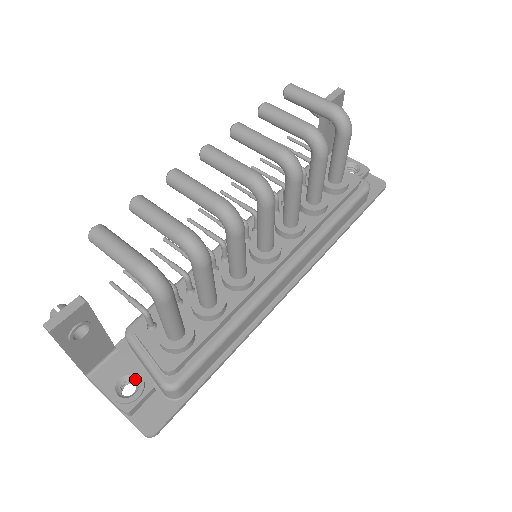
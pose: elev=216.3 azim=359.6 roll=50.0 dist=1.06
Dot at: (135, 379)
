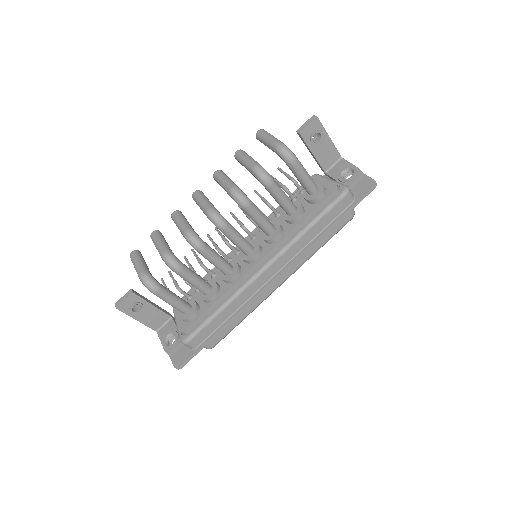
Dot at: (175, 335)
